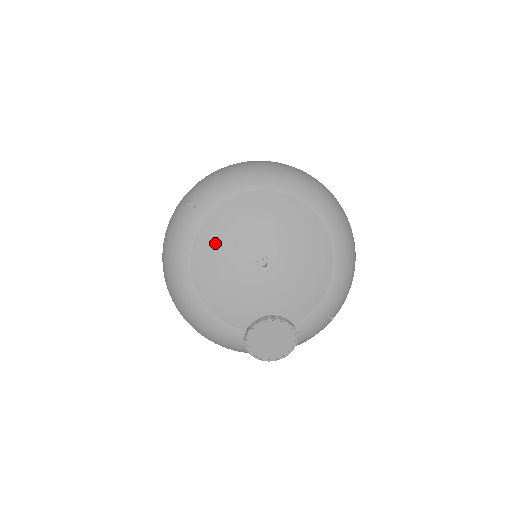
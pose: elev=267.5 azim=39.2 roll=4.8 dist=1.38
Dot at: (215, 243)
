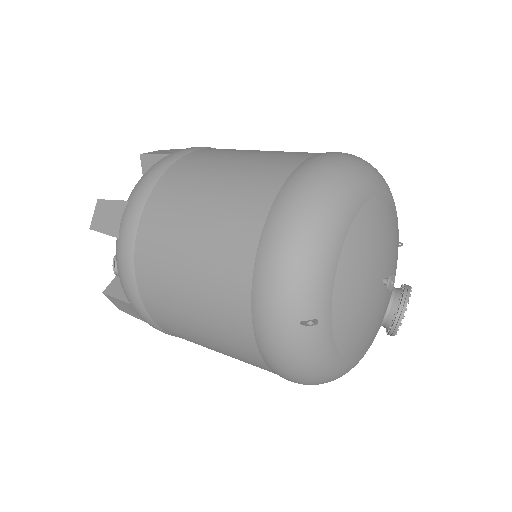
Dot at: (352, 319)
